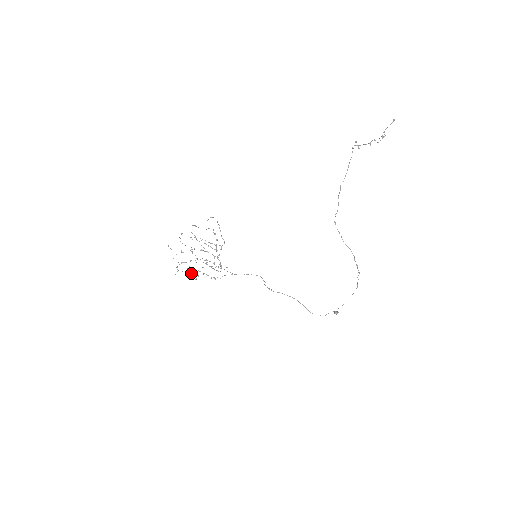
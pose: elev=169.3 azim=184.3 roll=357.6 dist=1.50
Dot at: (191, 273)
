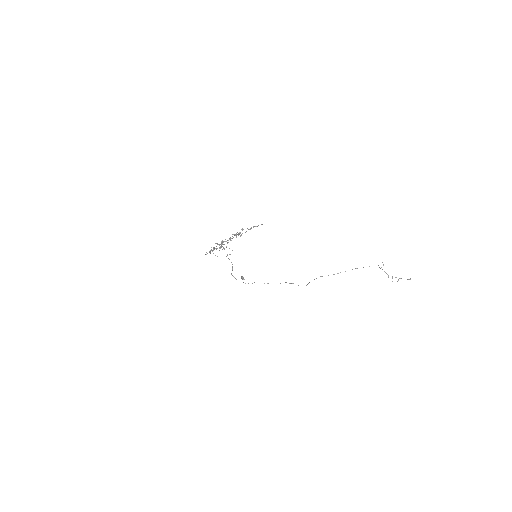
Dot at: occluded
